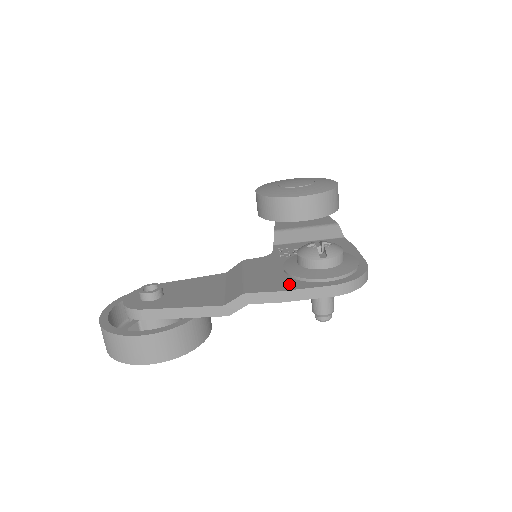
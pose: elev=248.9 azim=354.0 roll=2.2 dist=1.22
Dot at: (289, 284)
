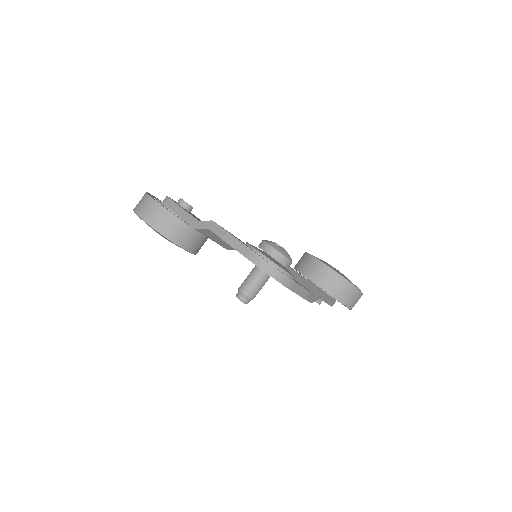
Dot at: (238, 239)
